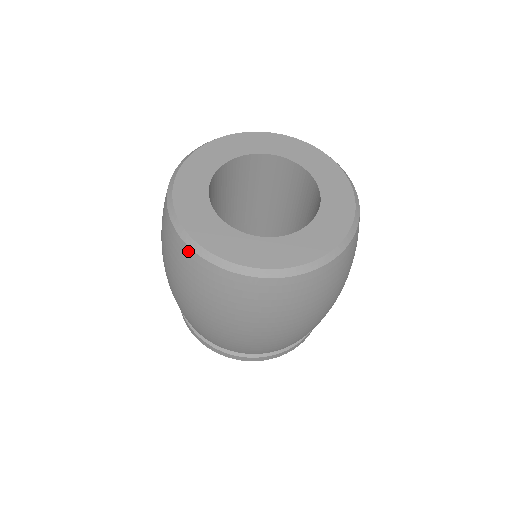
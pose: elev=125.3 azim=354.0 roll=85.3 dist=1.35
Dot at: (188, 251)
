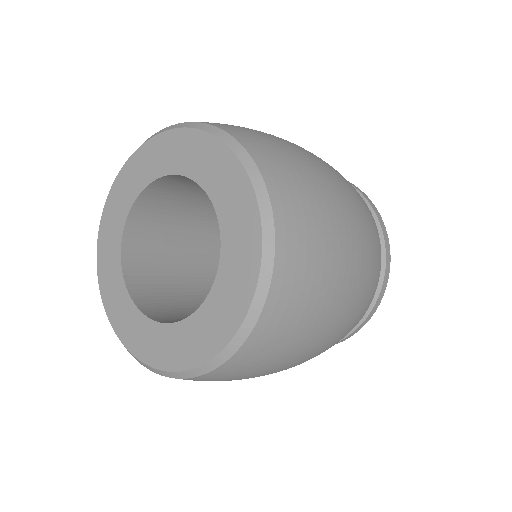
Dot at: occluded
